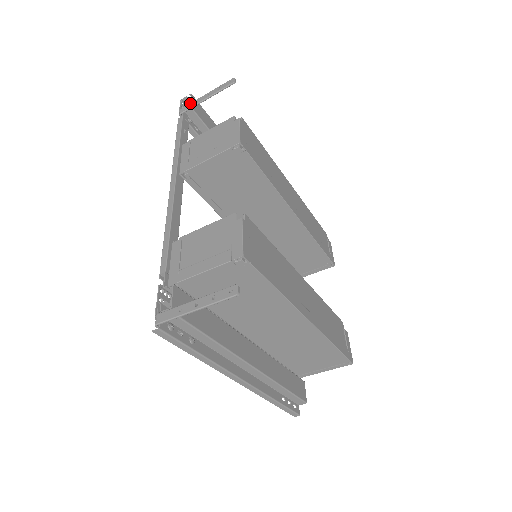
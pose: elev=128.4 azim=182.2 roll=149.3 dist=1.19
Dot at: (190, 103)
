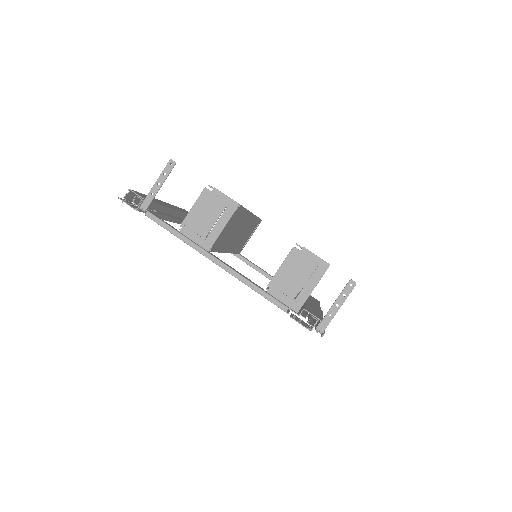
Dot at: (146, 198)
